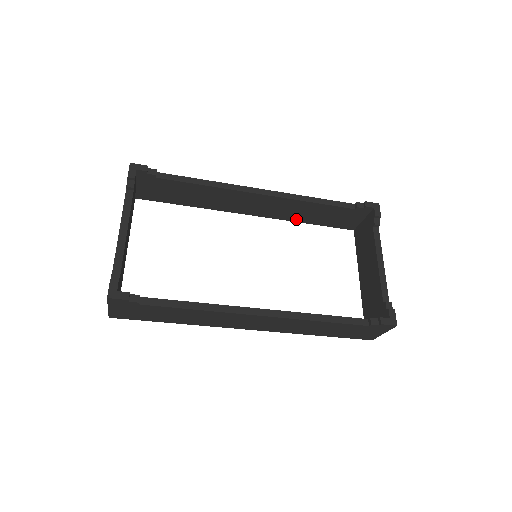
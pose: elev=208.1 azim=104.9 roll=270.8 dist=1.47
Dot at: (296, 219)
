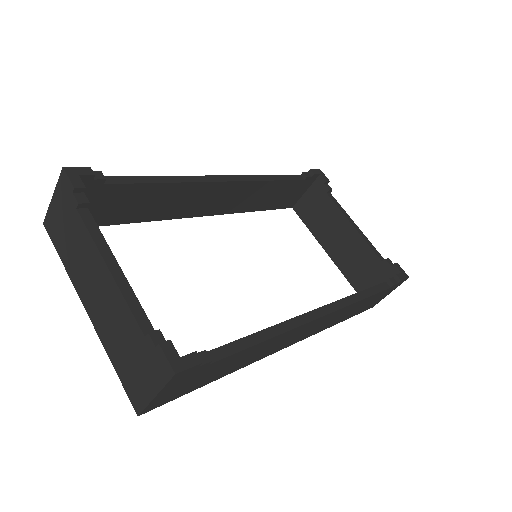
Dot at: (247, 208)
